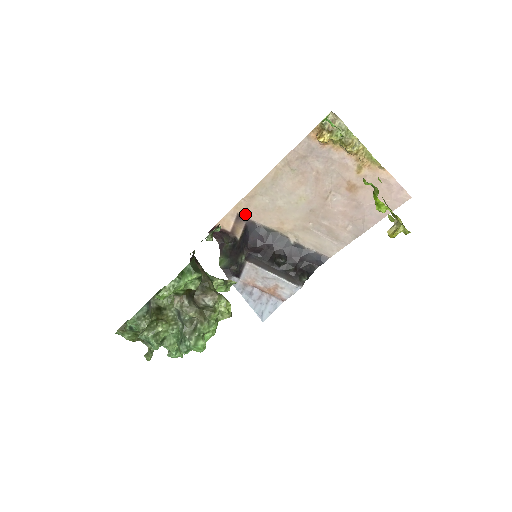
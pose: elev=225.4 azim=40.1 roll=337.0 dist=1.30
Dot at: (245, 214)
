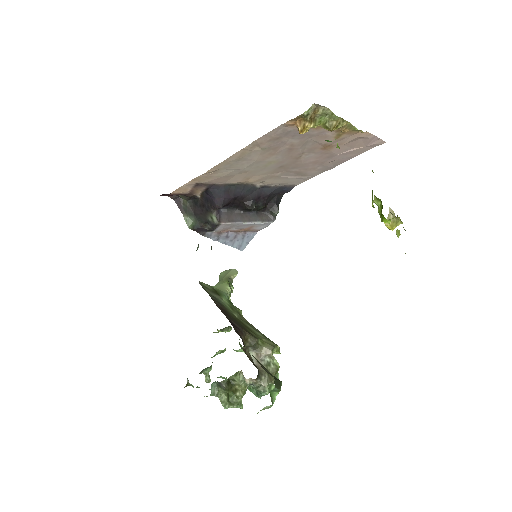
Dot at: (205, 182)
